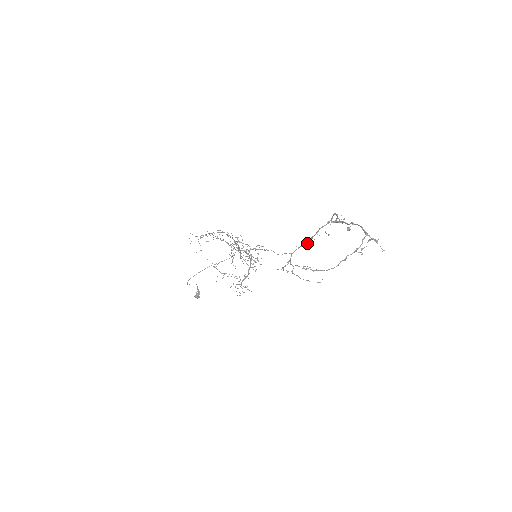
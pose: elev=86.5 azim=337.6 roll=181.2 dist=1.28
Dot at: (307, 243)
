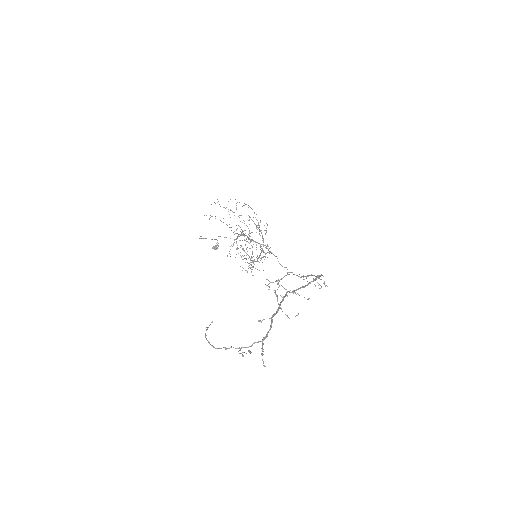
Dot at: (300, 277)
